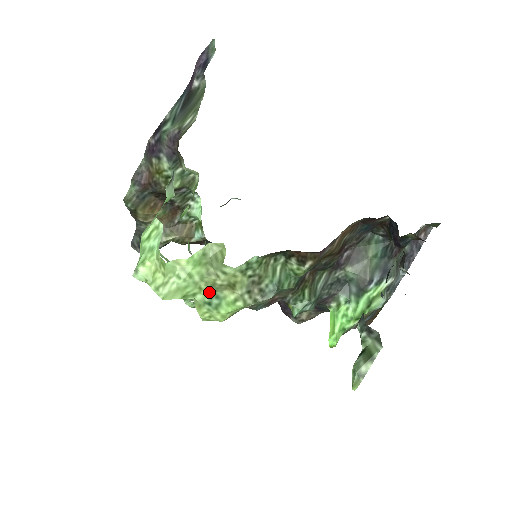
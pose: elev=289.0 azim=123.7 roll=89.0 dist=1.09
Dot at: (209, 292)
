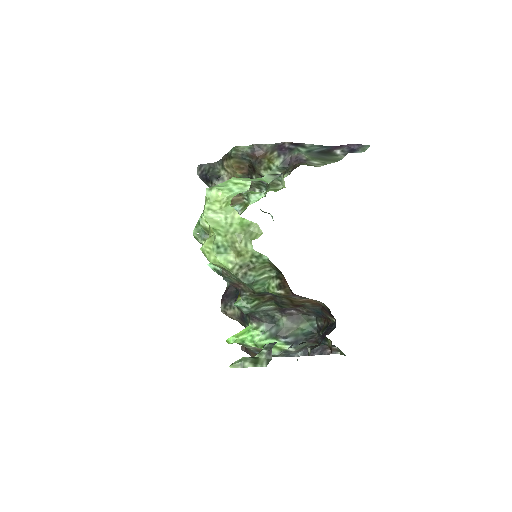
Dot at: (226, 242)
